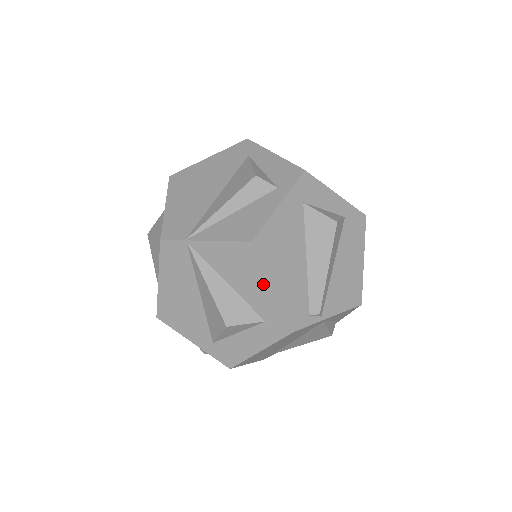
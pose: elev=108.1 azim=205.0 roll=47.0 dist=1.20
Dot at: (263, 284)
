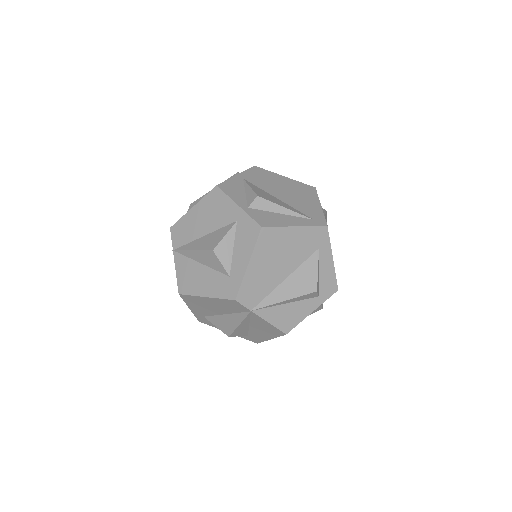
Dot at: (268, 336)
